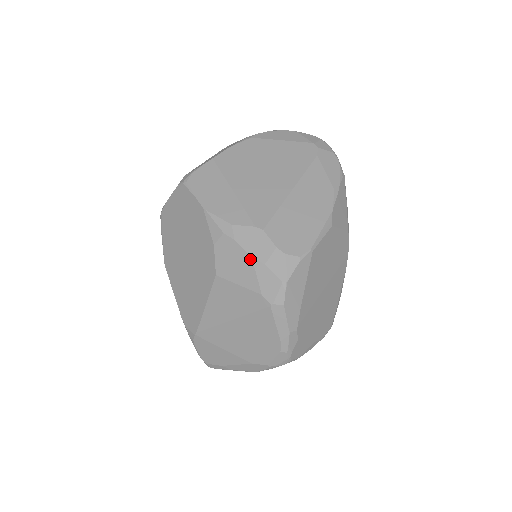
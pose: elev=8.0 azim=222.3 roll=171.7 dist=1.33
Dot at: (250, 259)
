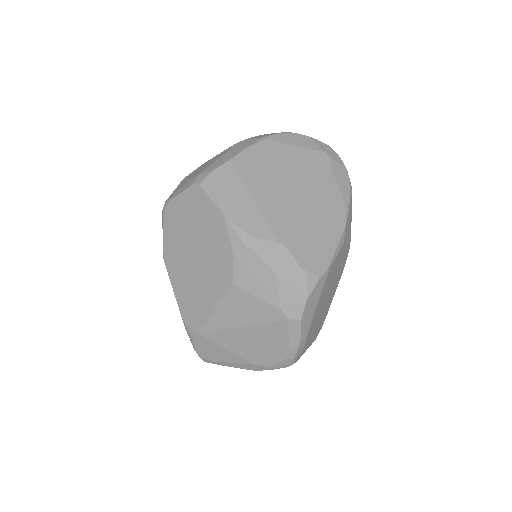
Dot at: (272, 275)
